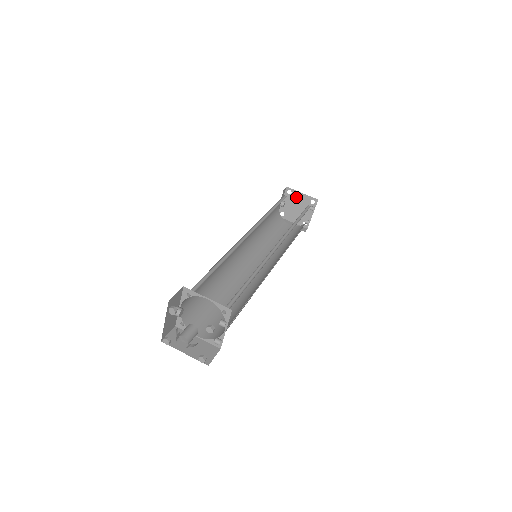
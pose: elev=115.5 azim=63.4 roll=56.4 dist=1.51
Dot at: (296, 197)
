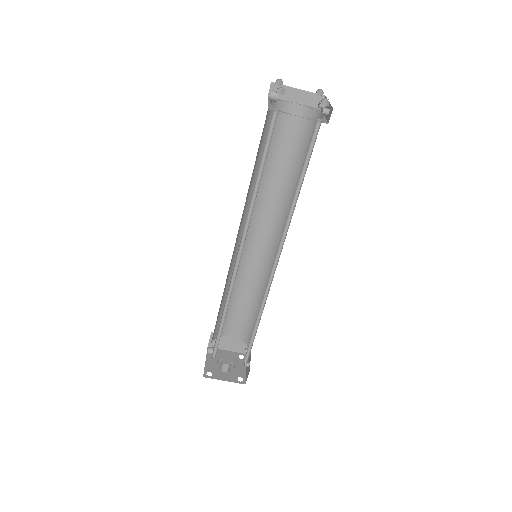
Dot at: occluded
